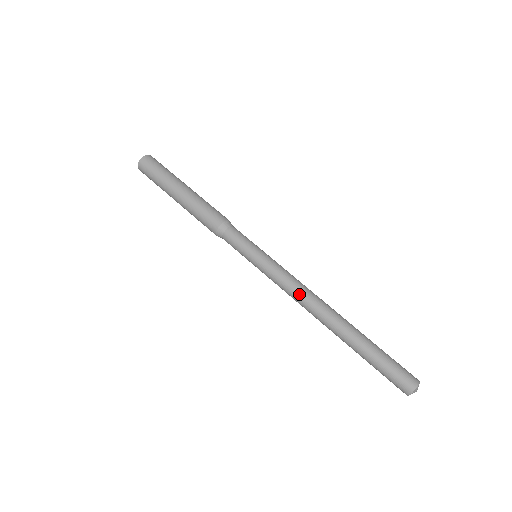
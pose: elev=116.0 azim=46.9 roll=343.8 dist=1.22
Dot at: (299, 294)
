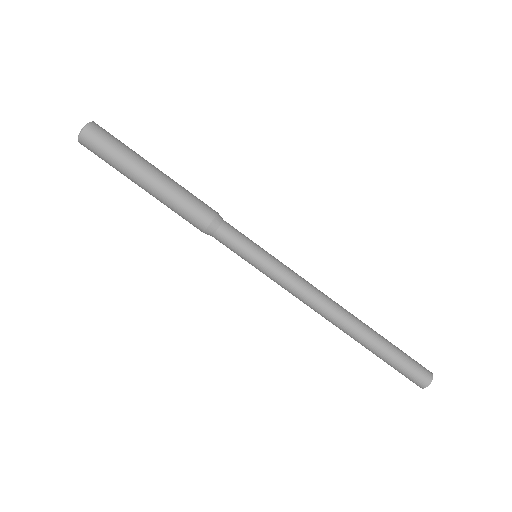
Dot at: (316, 295)
